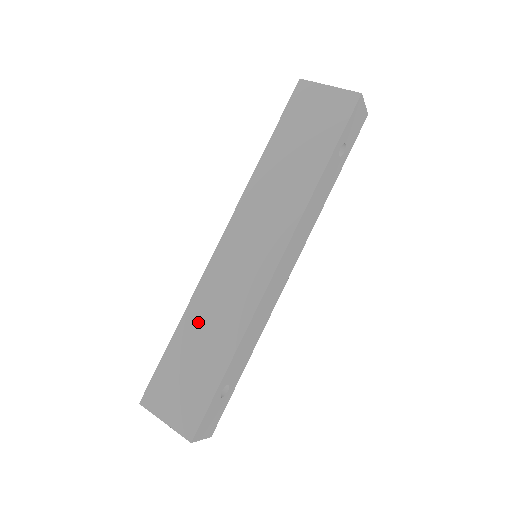
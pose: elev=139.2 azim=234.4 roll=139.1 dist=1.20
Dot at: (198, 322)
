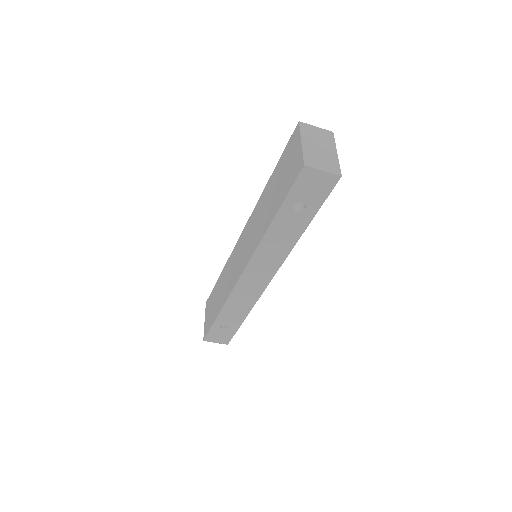
Dot at: (223, 279)
